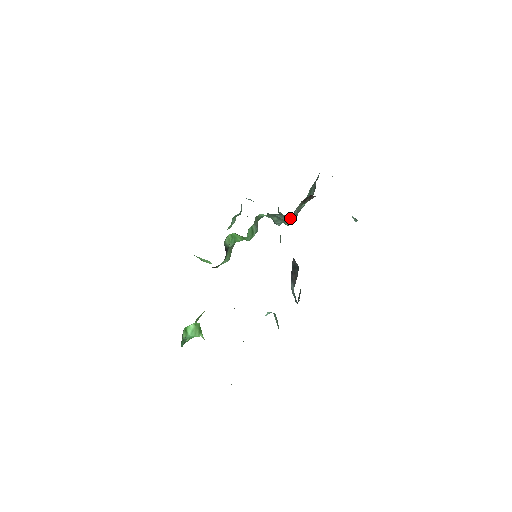
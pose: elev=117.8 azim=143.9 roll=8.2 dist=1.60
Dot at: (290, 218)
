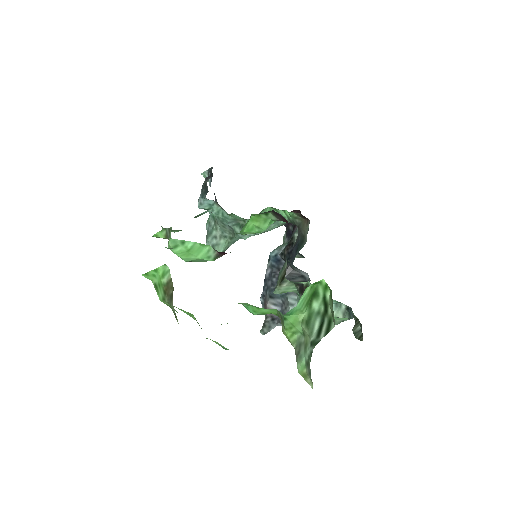
Dot at: (275, 227)
